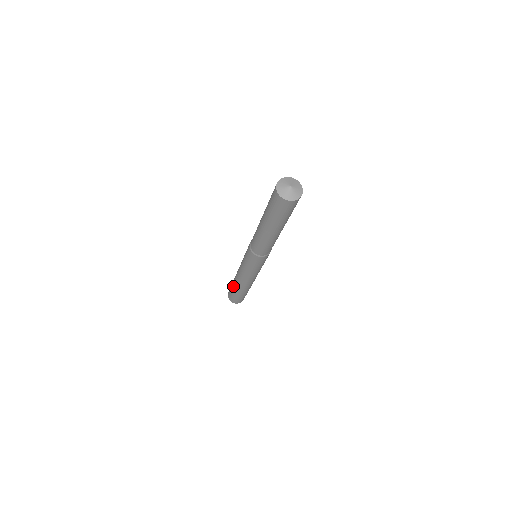
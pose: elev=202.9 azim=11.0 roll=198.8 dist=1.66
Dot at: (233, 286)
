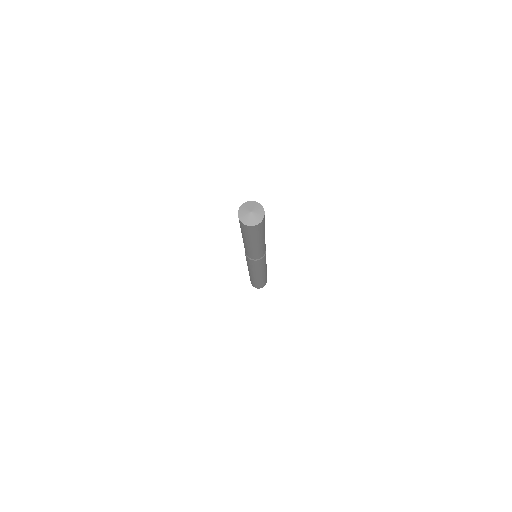
Dot at: occluded
